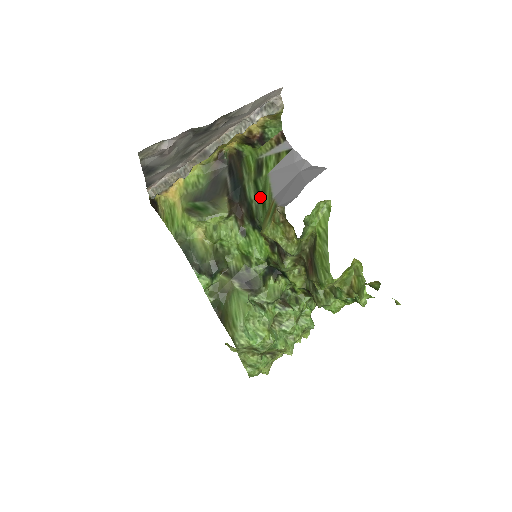
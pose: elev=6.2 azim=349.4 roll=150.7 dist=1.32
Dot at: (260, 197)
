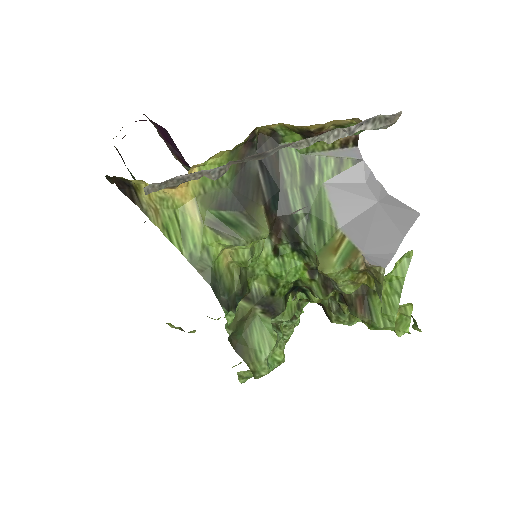
Dot at: (313, 216)
